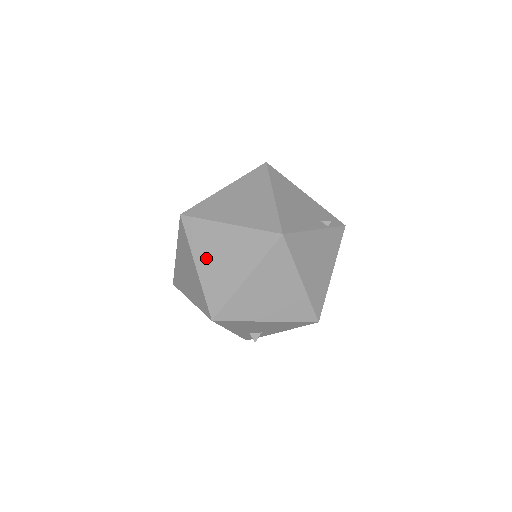
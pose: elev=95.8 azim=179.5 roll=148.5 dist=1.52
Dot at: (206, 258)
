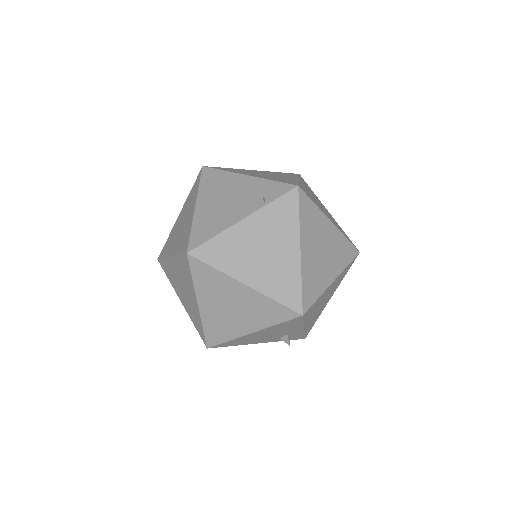
Dot at: (180, 292)
